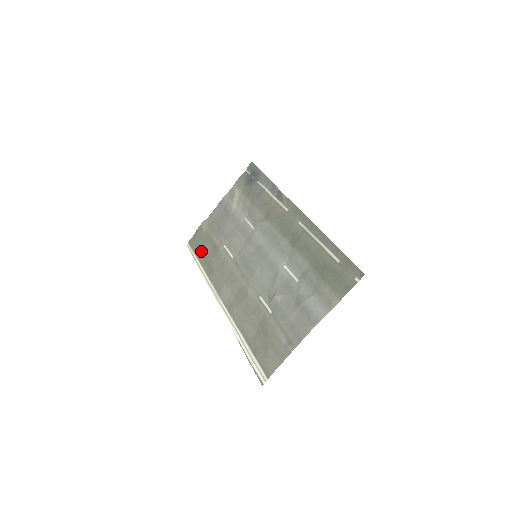
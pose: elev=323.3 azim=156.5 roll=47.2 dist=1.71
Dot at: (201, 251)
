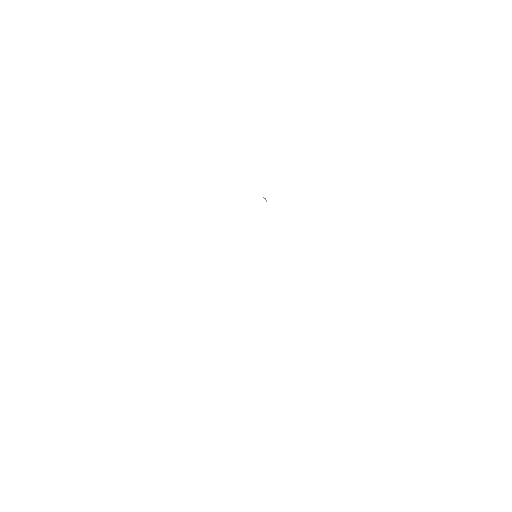
Dot at: occluded
